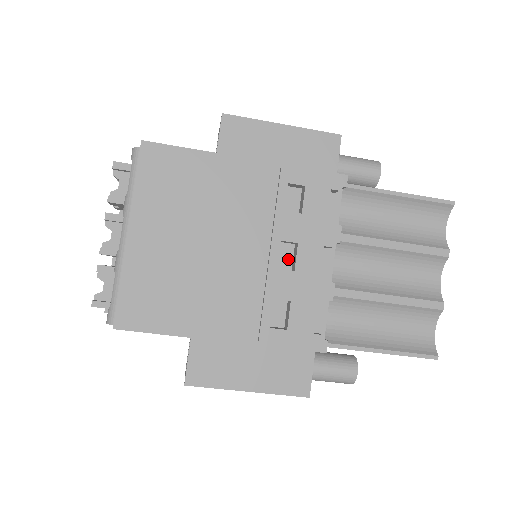
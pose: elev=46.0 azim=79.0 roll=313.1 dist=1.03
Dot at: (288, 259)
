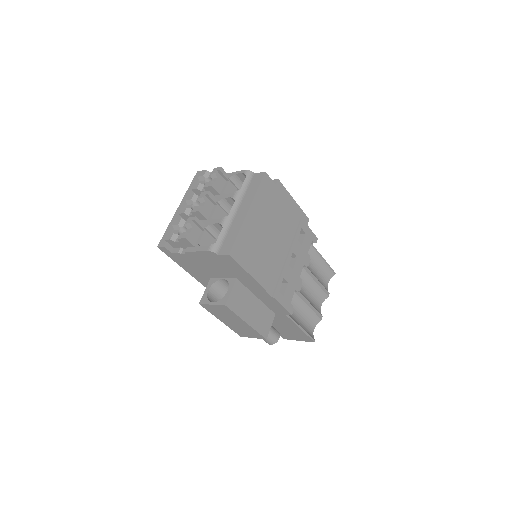
Dot at: occluded
